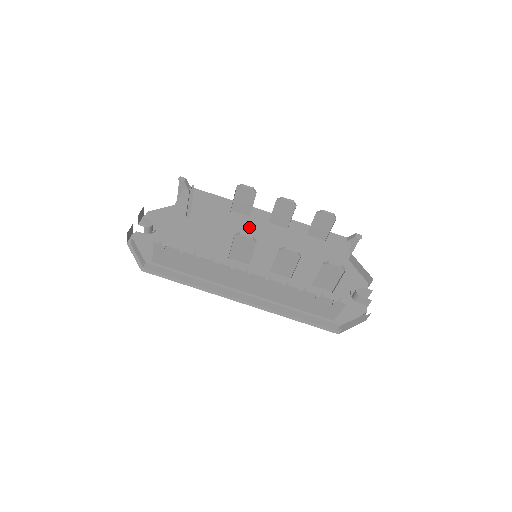
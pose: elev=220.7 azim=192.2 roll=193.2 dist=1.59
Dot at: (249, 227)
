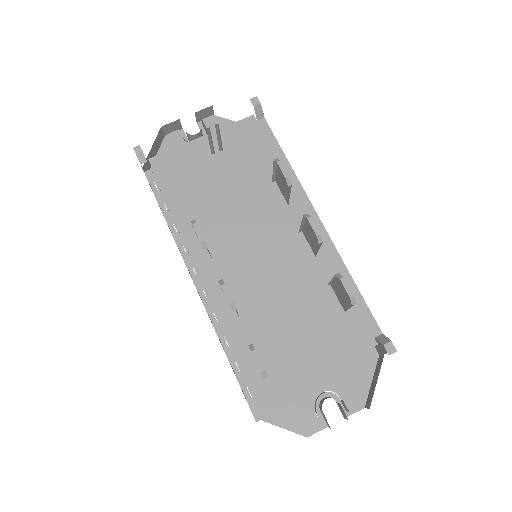
Dot at: (270, 218)
